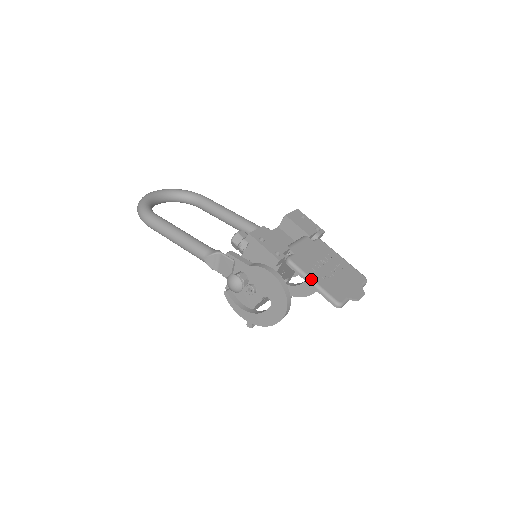
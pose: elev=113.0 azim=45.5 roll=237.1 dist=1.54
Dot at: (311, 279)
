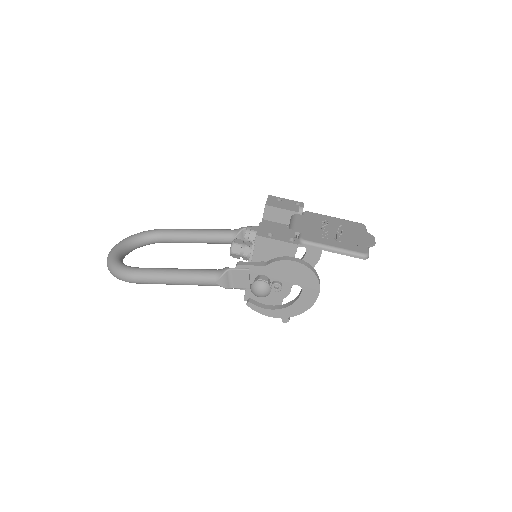
Dot at: (331, 247)
